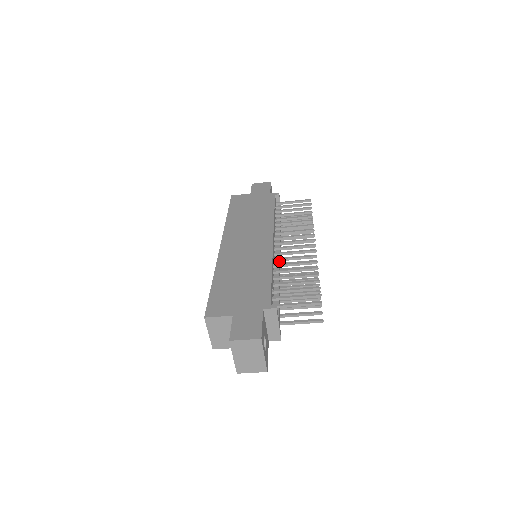
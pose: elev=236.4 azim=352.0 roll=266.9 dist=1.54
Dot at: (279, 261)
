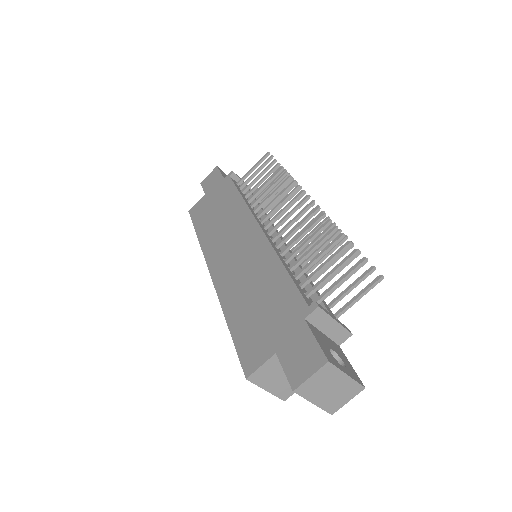
Dot at: (283, 244)
